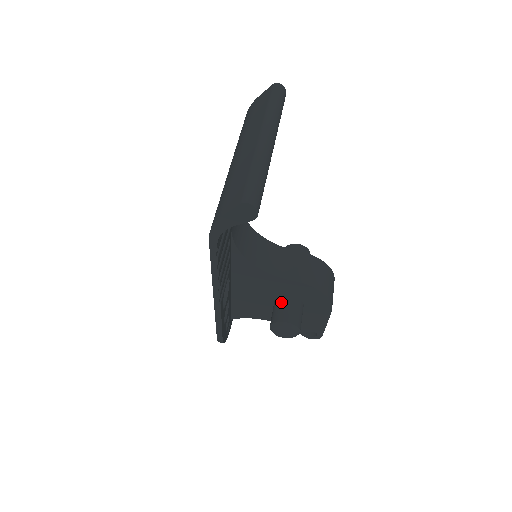
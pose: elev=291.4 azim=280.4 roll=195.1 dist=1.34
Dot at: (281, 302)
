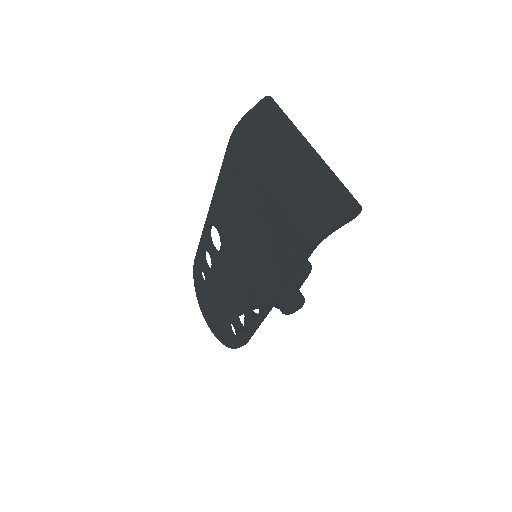
Dot at: occluded
